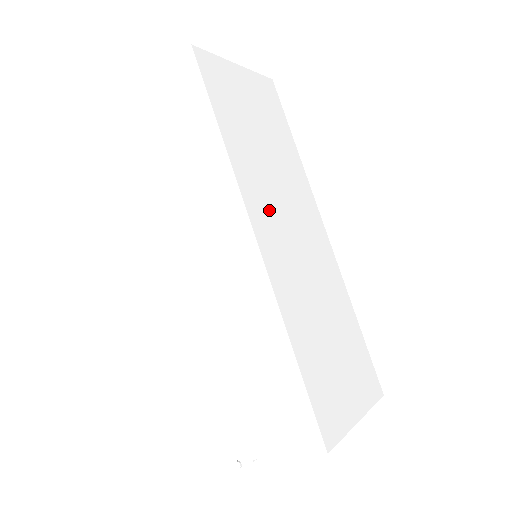
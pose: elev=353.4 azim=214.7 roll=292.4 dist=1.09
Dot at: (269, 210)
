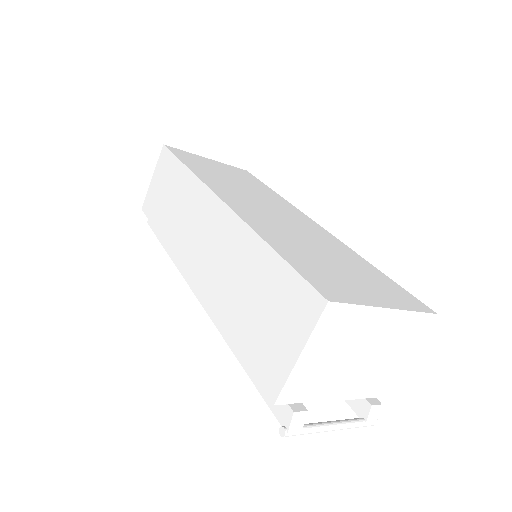
Dot at: (238, 197)
